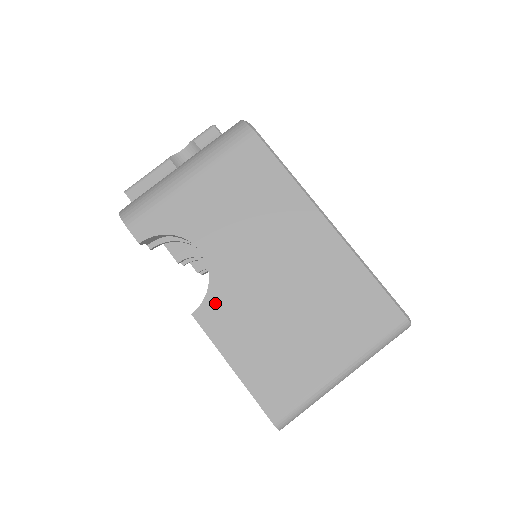
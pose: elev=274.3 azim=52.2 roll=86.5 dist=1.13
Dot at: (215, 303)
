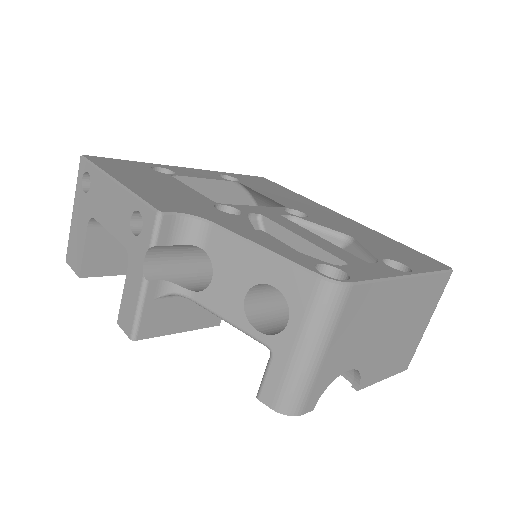
Dot at: (367, 374)
